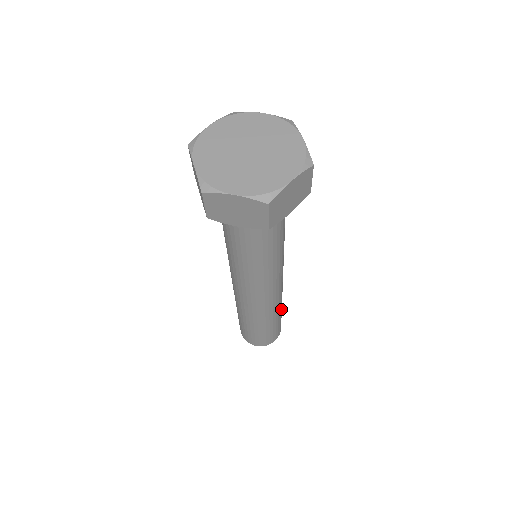
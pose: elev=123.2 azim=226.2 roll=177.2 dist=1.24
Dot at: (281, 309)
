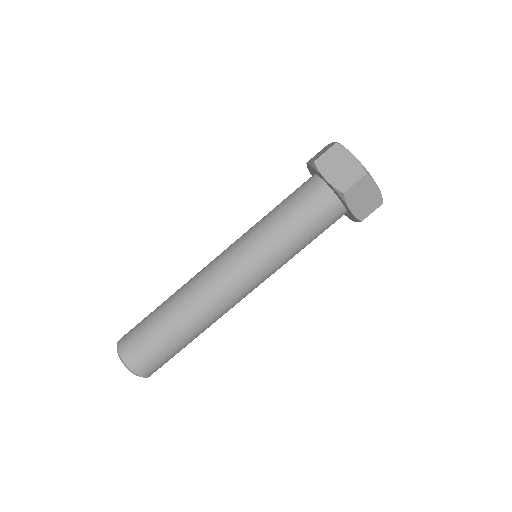
Dot at: (192, 339)
